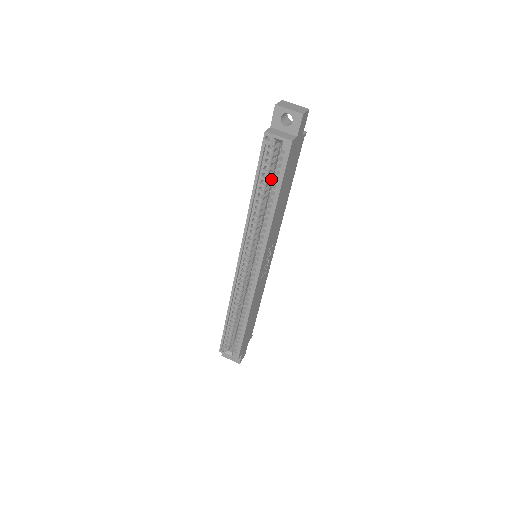
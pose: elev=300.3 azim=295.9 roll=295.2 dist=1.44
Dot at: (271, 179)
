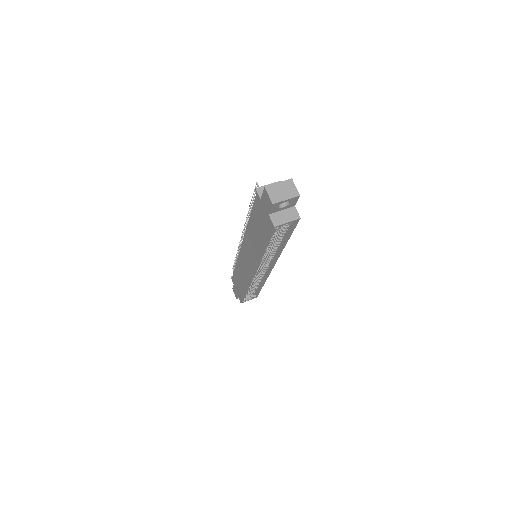
Dot at: occluded
